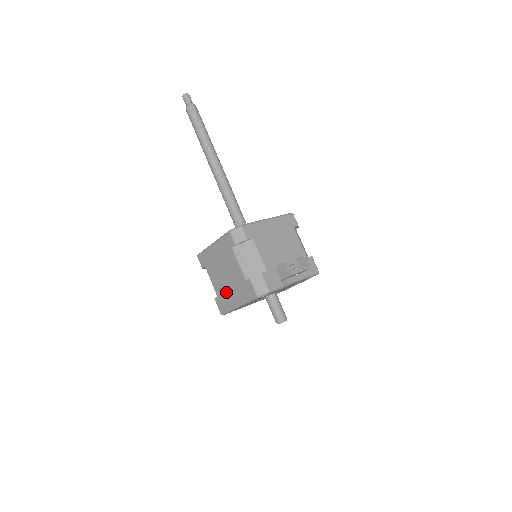
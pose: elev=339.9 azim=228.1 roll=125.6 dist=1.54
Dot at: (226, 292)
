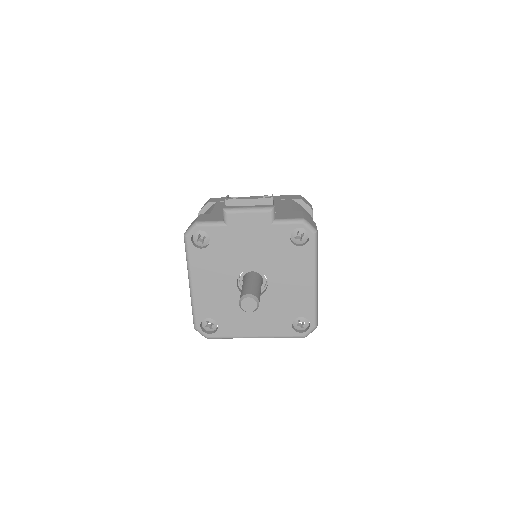
Dot at: occluded
